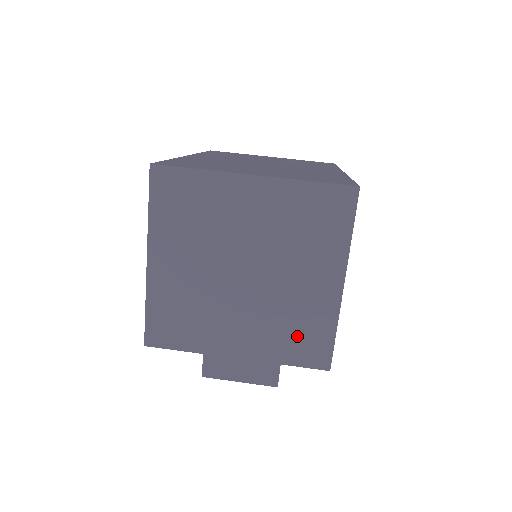
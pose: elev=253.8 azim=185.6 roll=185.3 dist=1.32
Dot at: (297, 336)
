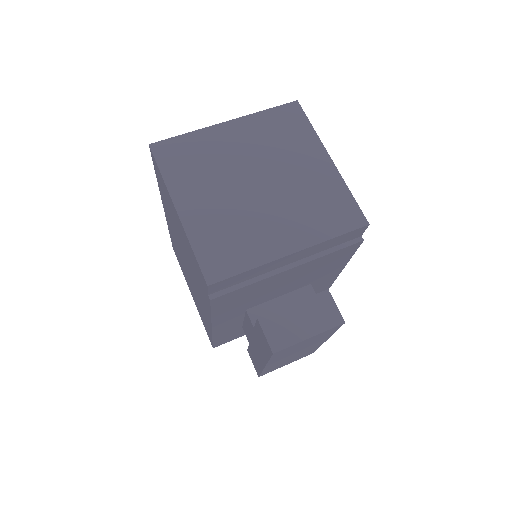
Dot at: (326, 210)
